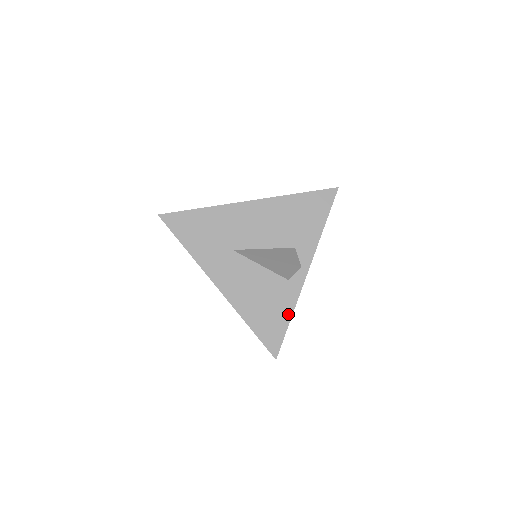
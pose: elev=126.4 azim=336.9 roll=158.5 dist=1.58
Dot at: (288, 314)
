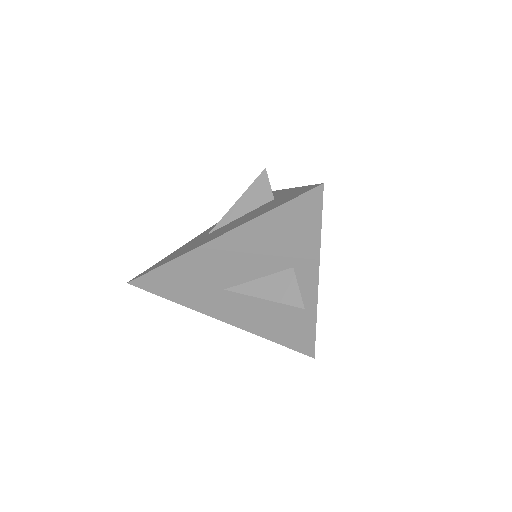
Dot at: (311, 324)
